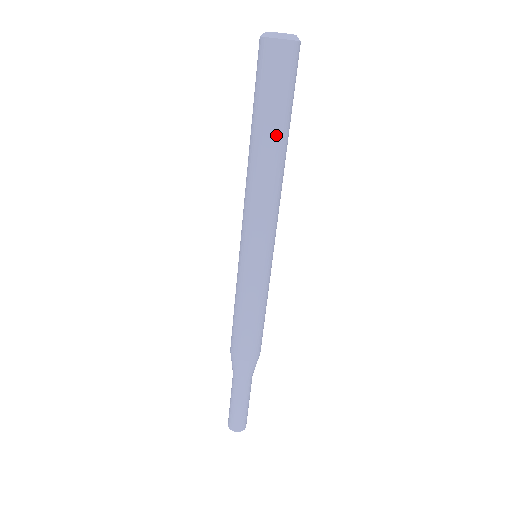
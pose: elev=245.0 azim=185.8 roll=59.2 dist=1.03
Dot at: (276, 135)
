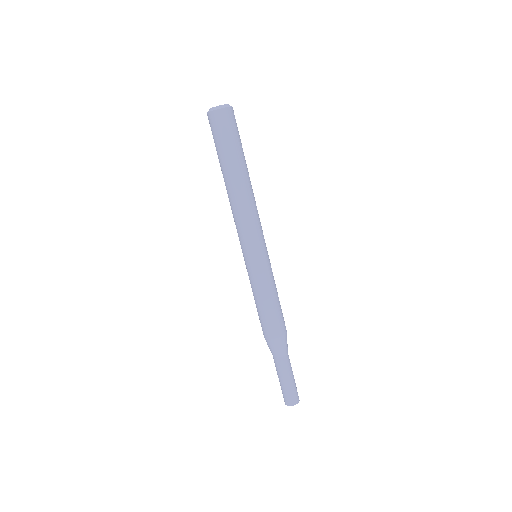
Dot at: (225, 170)
